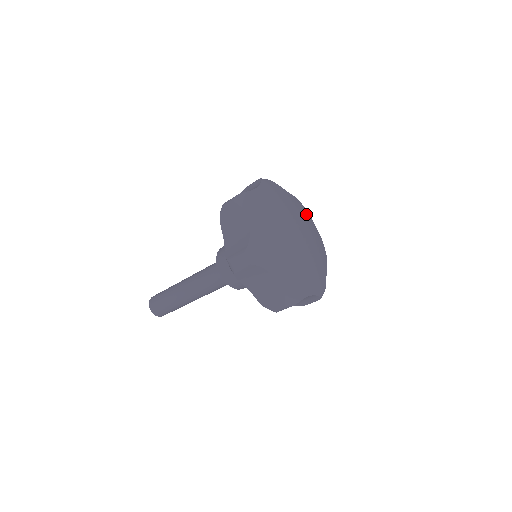
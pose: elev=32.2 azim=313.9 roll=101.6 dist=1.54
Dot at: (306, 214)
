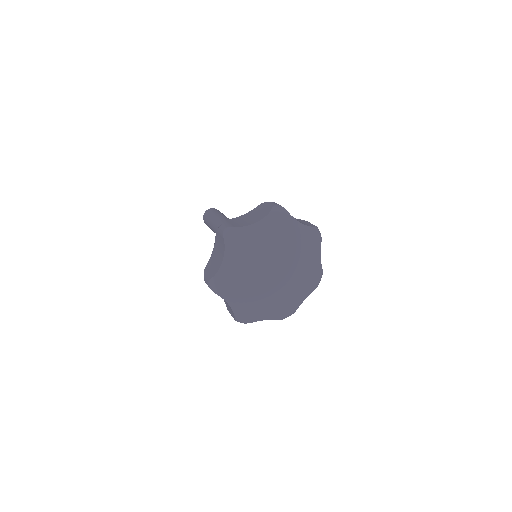
Dot at: (312, 247)
